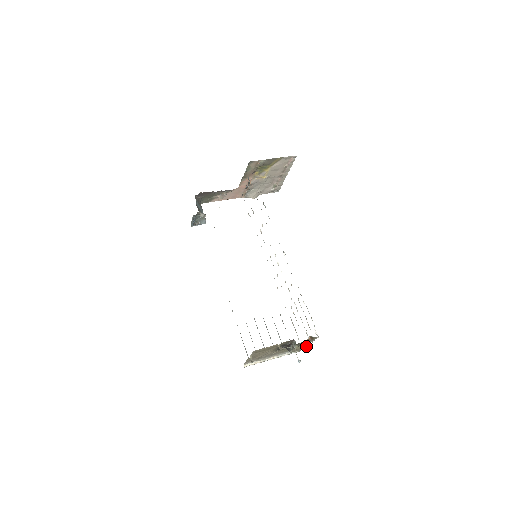
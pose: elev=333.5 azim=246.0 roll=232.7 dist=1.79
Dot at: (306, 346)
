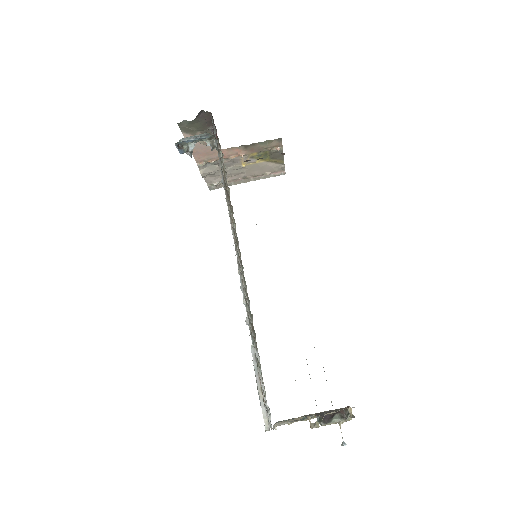
Dot at: occluded
